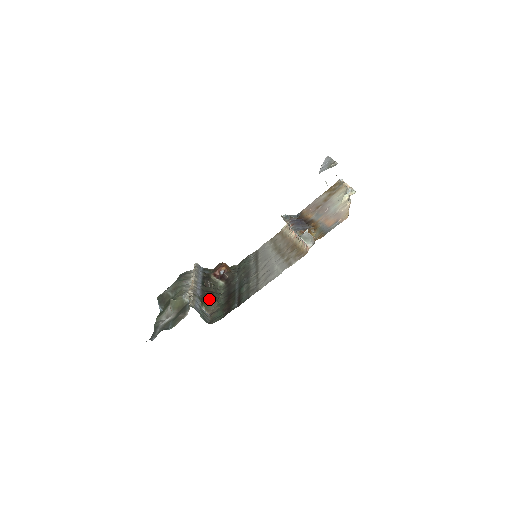
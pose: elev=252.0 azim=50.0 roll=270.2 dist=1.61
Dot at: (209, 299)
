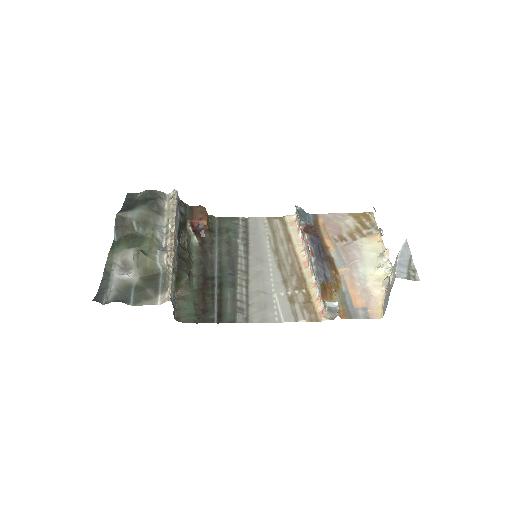
Dot at: (184, 278)
